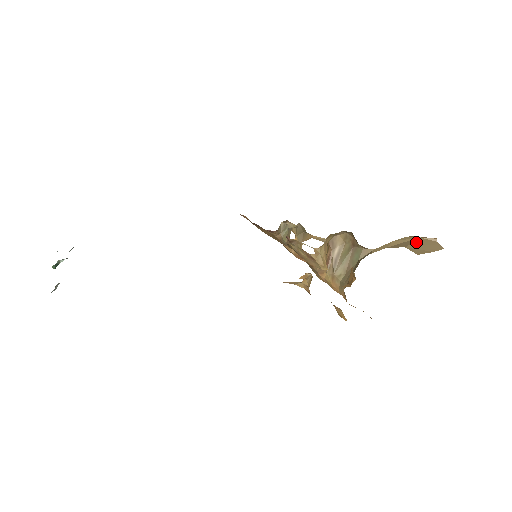
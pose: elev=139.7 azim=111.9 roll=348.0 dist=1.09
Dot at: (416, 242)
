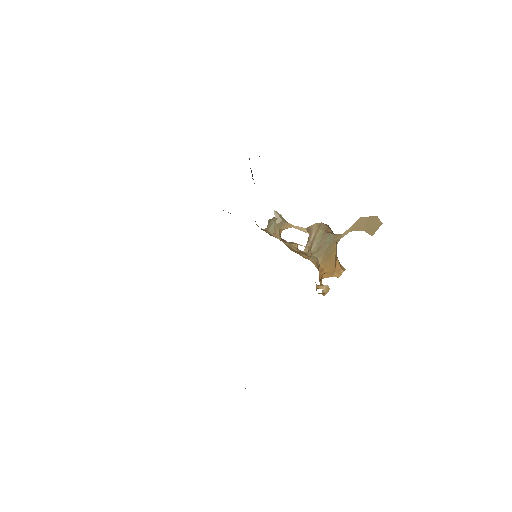
Dot at: (368, 223)
